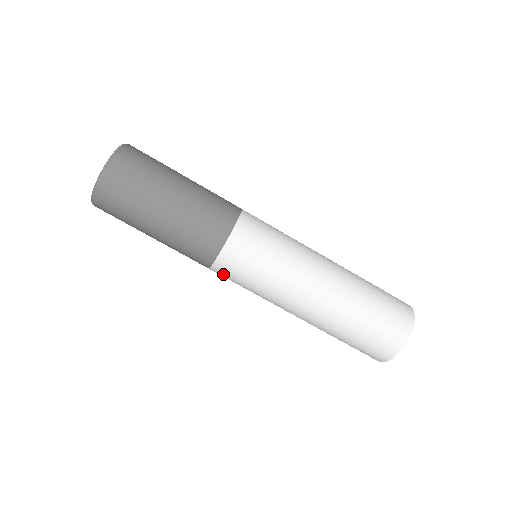
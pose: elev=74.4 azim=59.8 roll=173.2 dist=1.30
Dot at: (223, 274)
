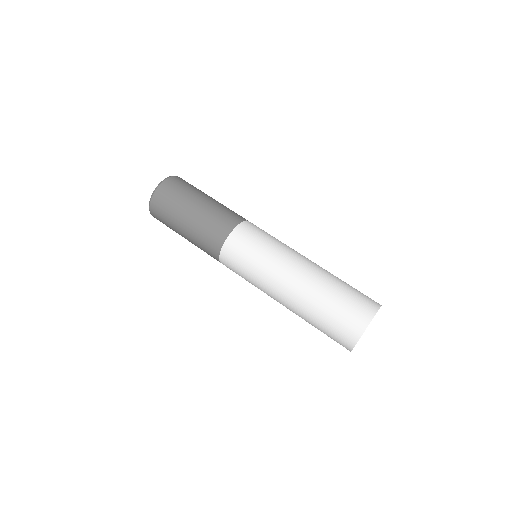
Dot at: (228, 260)
